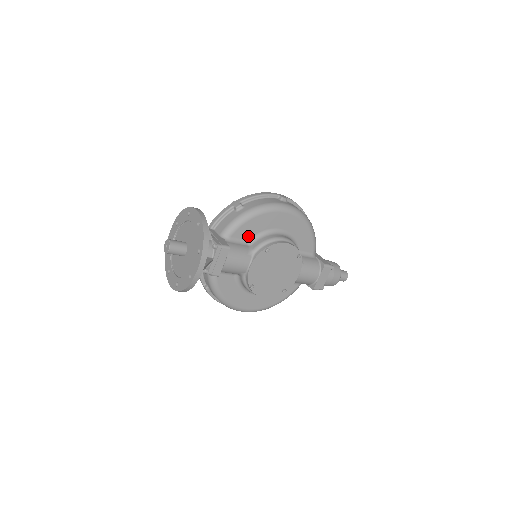
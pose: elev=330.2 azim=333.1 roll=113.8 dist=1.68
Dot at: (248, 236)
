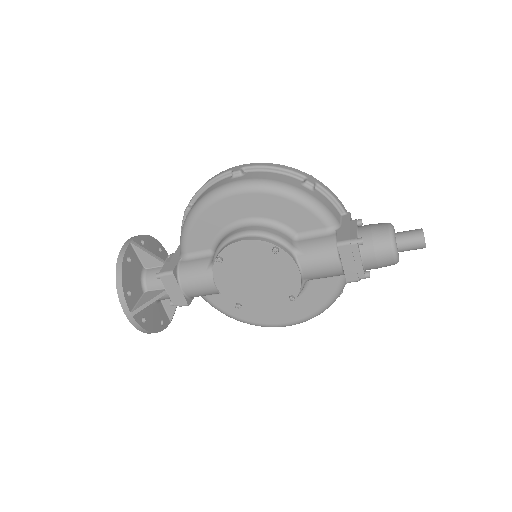
Dot at: (207, 244)
